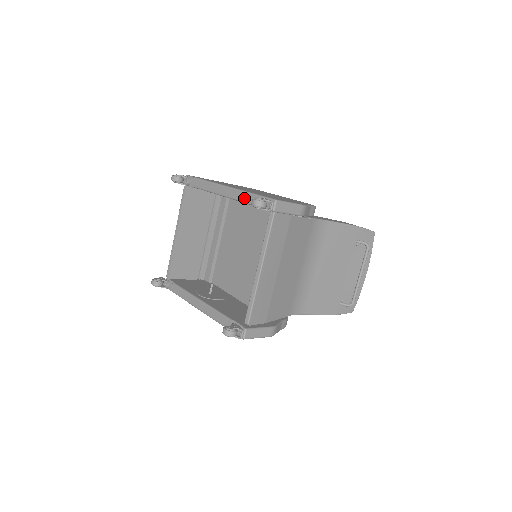
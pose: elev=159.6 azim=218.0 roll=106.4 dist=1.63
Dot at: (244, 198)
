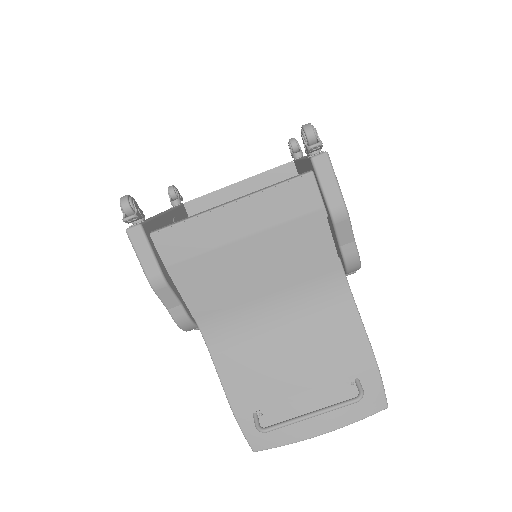
Dot at: occluded
